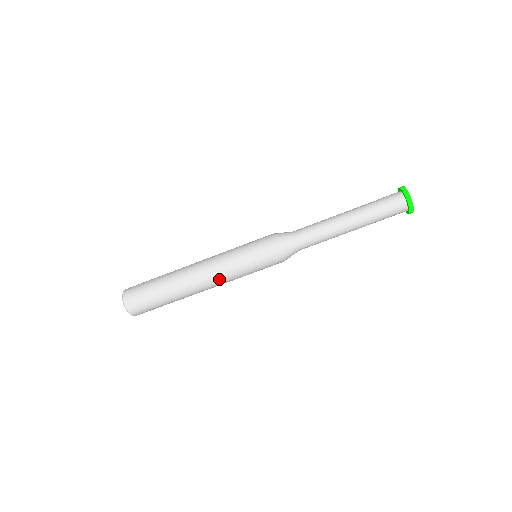
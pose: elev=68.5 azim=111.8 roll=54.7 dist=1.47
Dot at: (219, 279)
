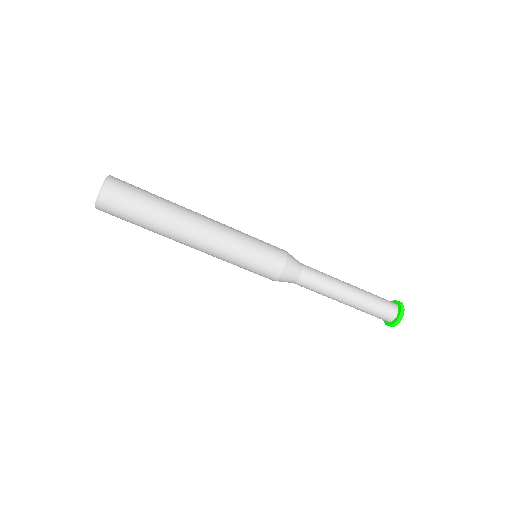
Dot at: (215, 246)
